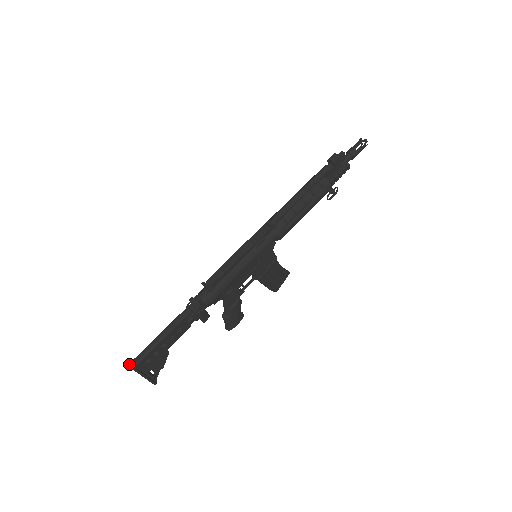
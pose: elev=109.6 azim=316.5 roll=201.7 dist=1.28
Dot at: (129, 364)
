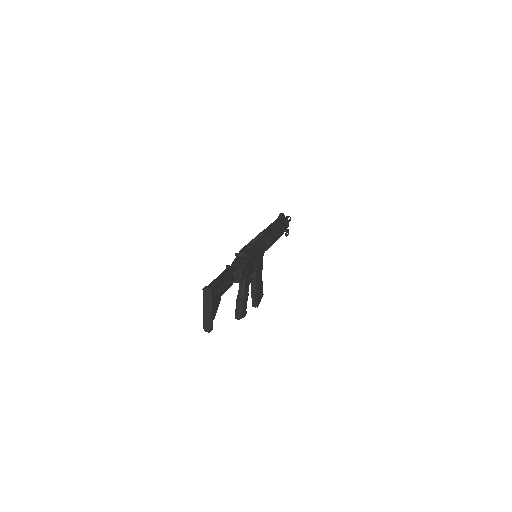
Dot at: (206, 286)
